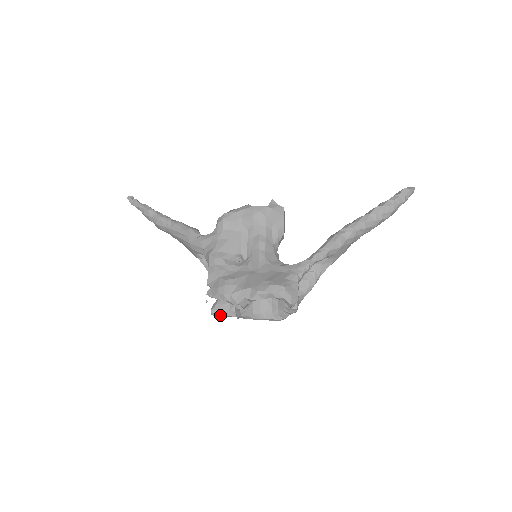
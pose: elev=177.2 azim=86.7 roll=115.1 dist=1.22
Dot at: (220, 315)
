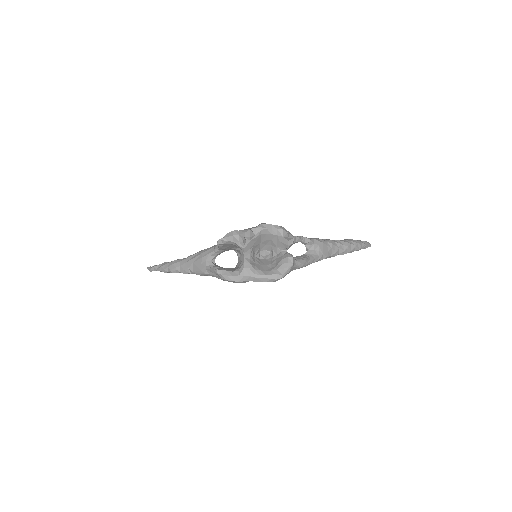
Dot at: (224, 274)
